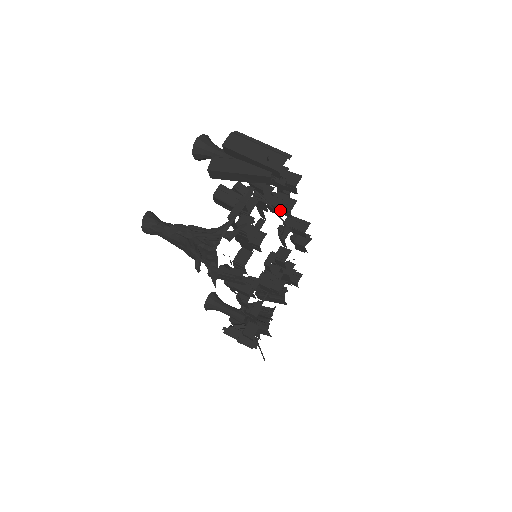
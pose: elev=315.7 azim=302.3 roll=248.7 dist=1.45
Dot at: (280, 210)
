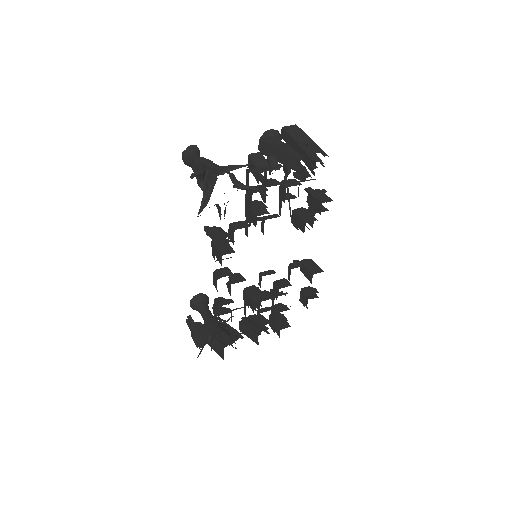
Dot at: (298, 219)
